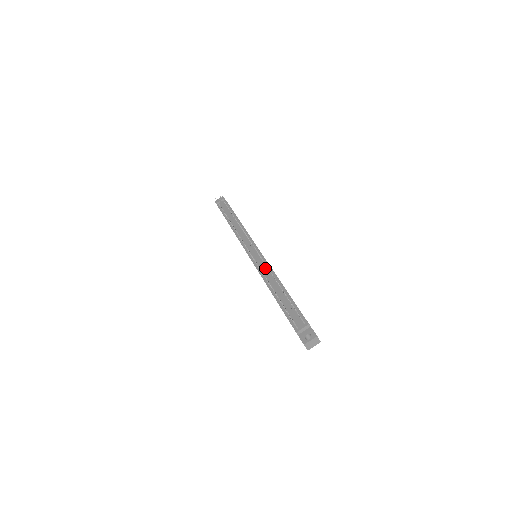
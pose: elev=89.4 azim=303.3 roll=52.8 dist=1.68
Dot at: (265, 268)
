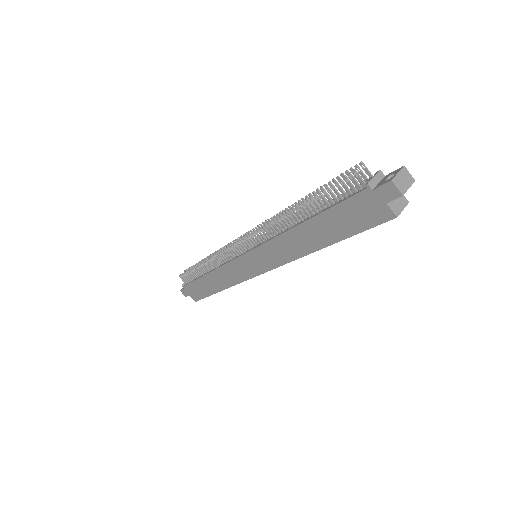
Dot at: occluded
